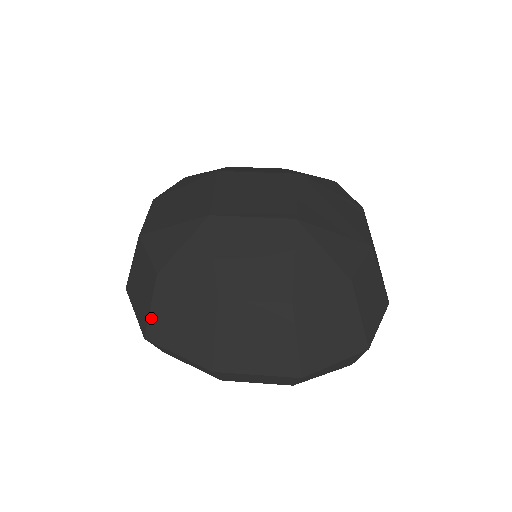
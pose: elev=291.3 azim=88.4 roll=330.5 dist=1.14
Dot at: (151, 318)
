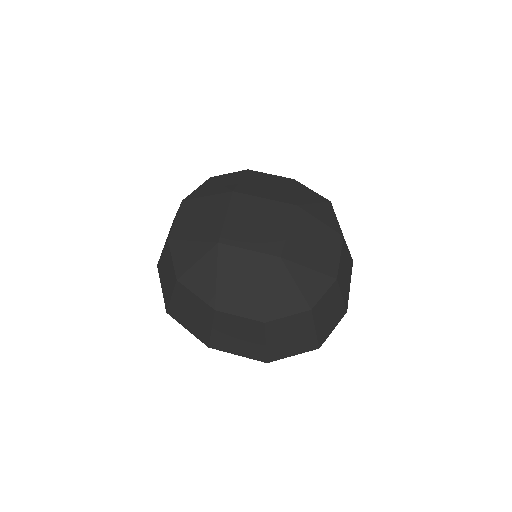
Dot at: (171, 303)
